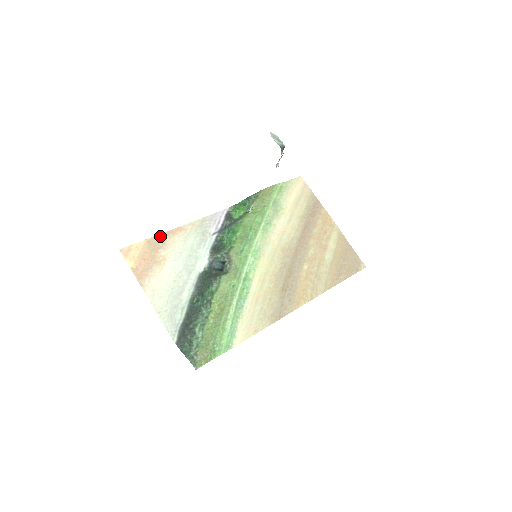
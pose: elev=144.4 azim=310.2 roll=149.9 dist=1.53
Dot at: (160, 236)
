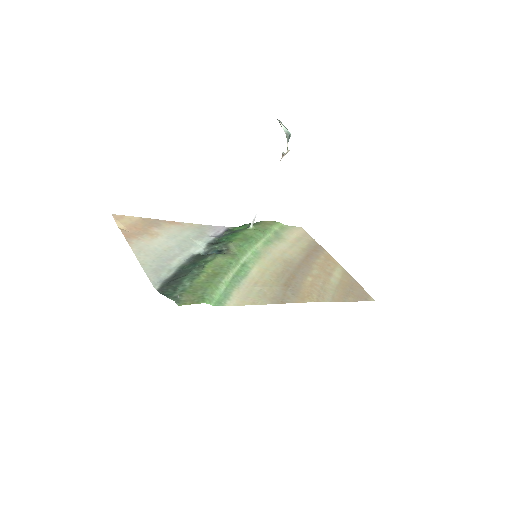
Dot at: (156, 220)
